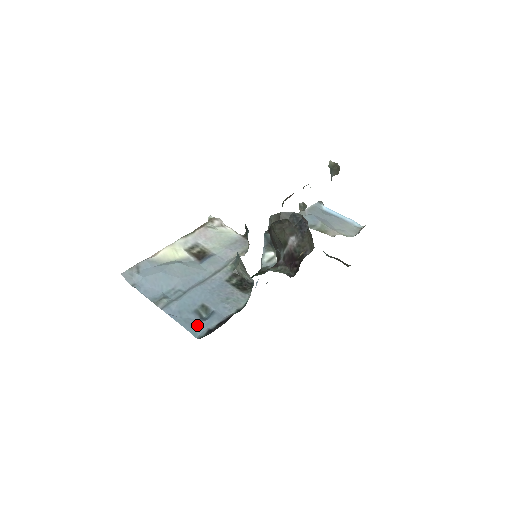
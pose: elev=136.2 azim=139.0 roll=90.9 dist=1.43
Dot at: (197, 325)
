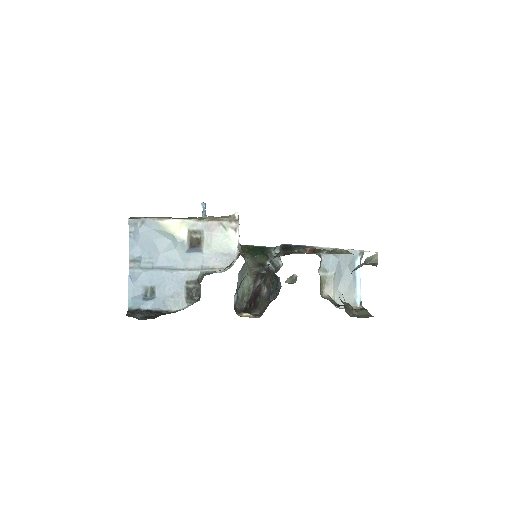
Dot at: (136, 299)
